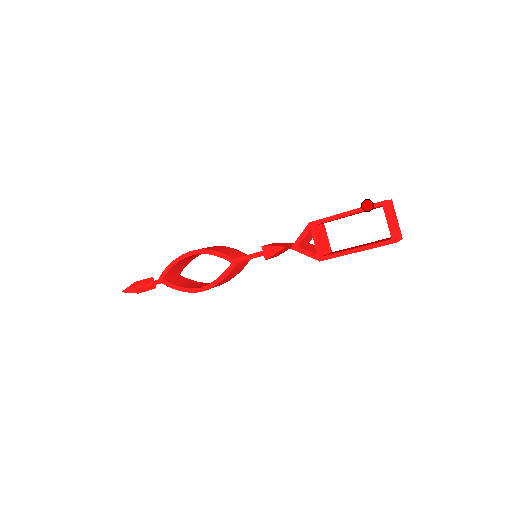
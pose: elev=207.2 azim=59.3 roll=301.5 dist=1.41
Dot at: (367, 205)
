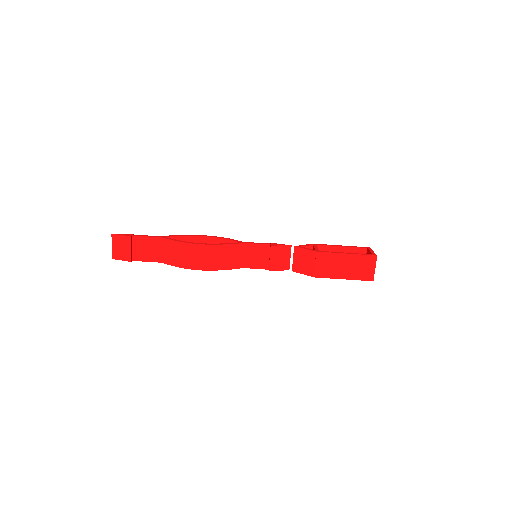
Dot at: occluded
